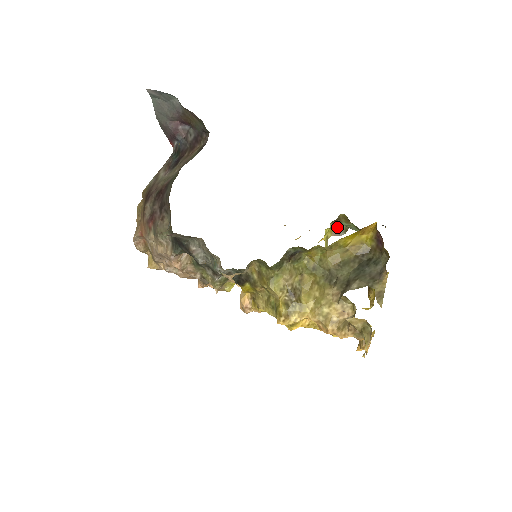
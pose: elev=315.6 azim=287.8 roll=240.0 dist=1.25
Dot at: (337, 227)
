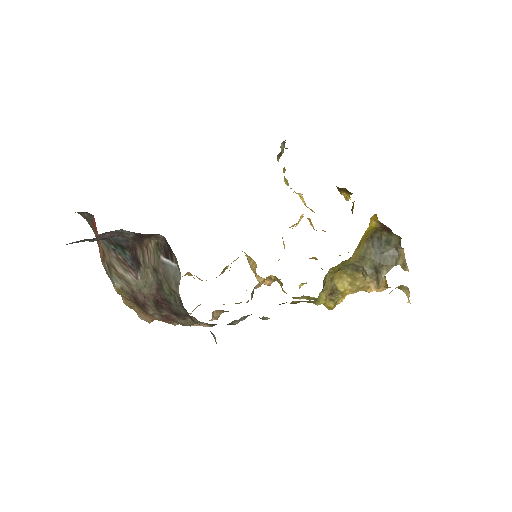
Dot at: (281, 154)
